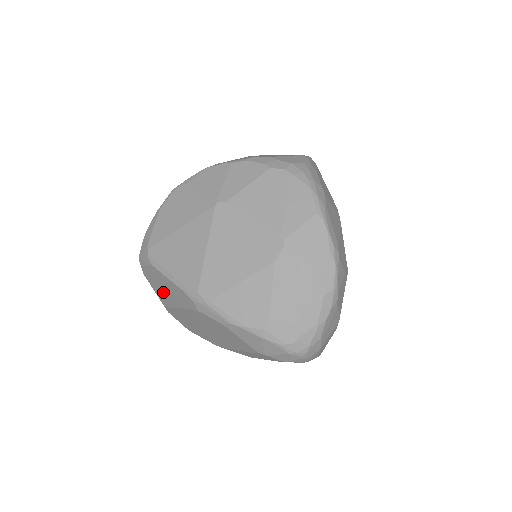
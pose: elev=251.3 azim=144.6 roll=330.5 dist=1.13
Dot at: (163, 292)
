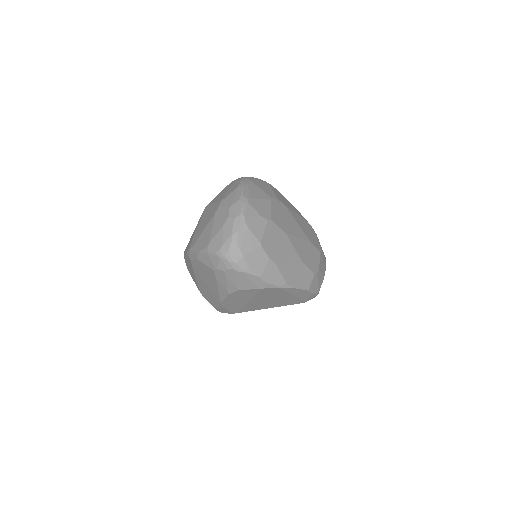
Dot at: (192, 274)
